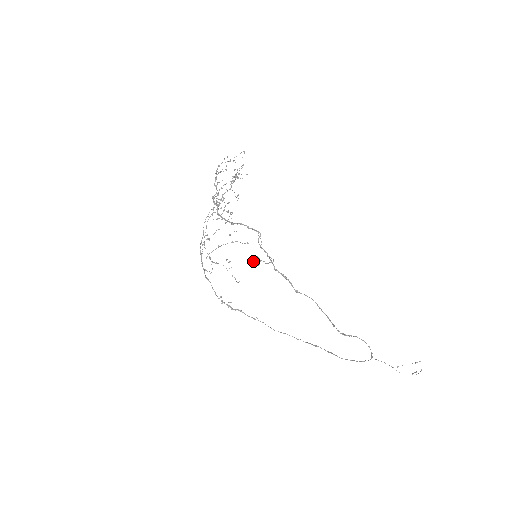
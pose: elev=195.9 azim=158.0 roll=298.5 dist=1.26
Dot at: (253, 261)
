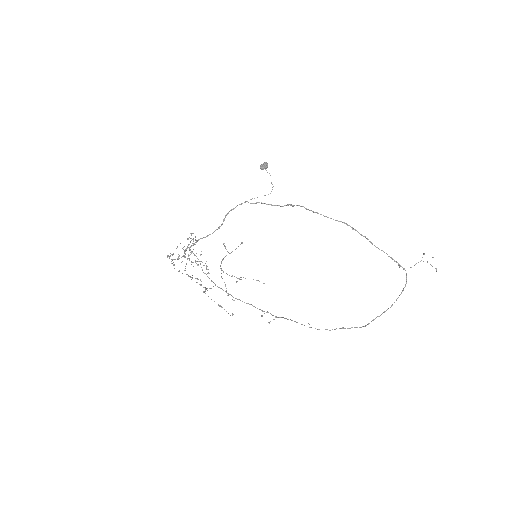
Dot at: (262, 164)
